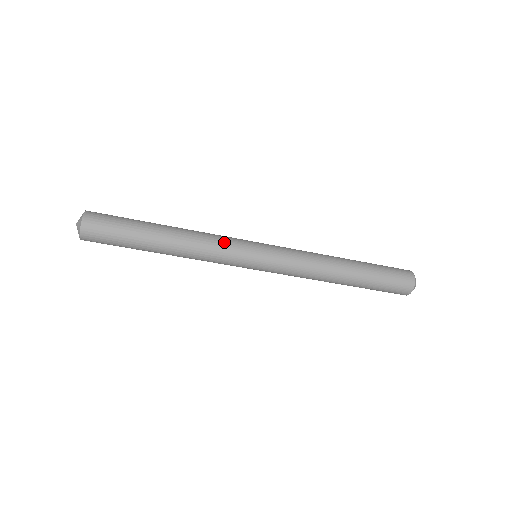
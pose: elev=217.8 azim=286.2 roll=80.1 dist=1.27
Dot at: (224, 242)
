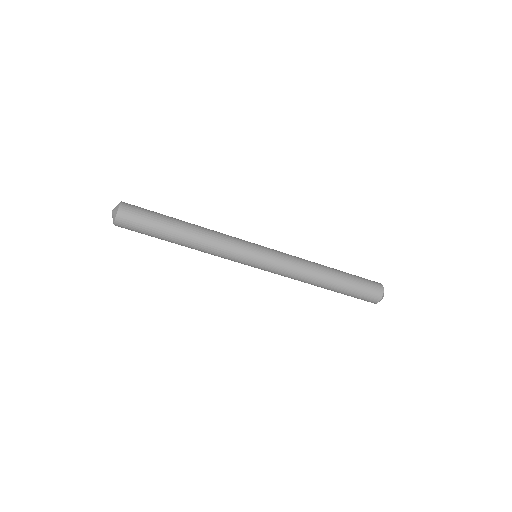
Dot at: (231, 244)
